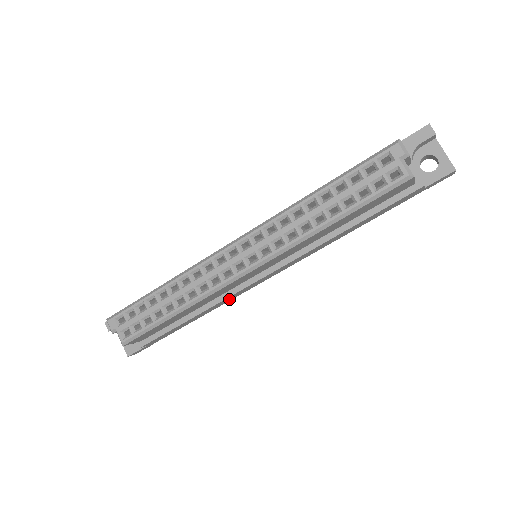
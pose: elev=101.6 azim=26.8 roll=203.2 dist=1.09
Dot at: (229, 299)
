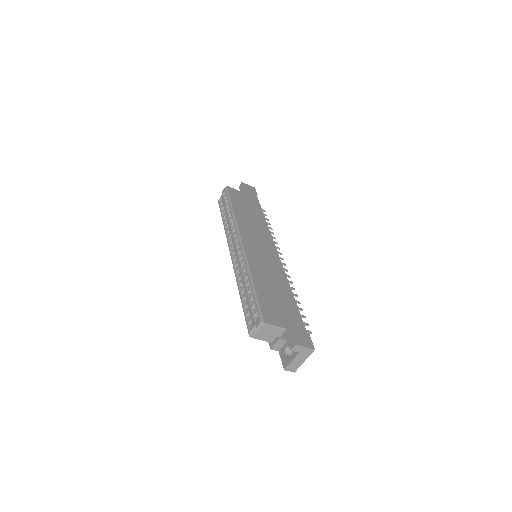
Dot at: occluded
